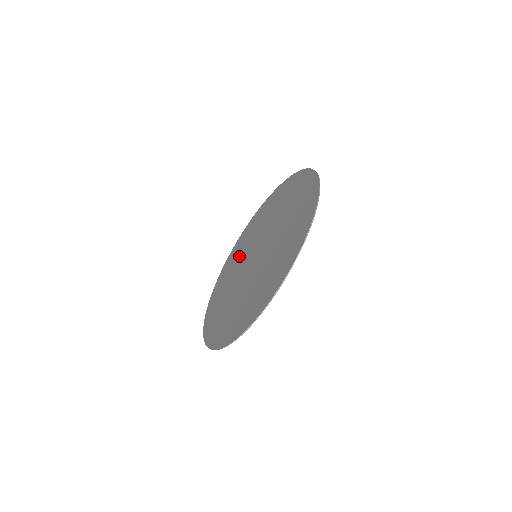
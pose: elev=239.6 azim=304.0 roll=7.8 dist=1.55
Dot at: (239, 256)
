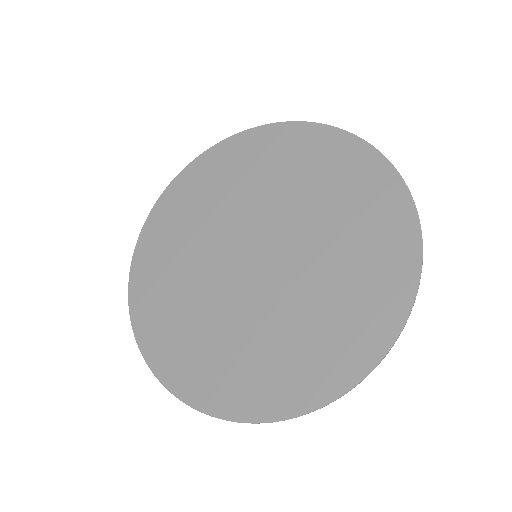
Dot at: (199, 220)
